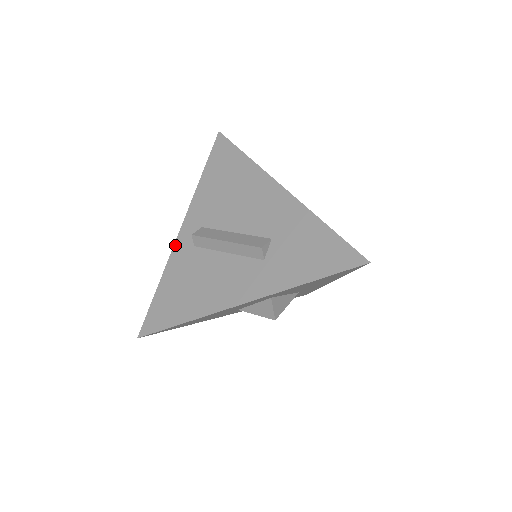
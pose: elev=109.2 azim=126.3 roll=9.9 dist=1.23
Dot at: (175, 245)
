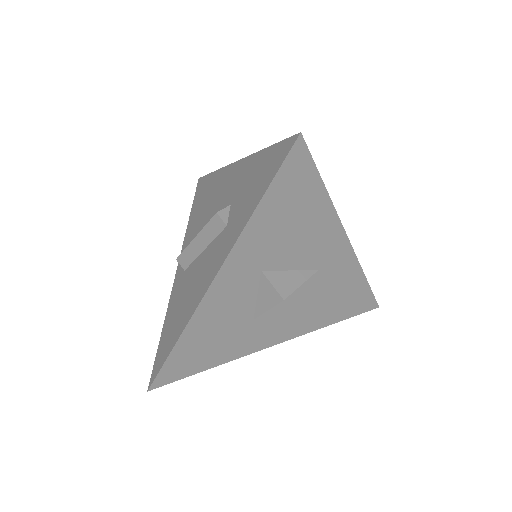
Dot at: (173, 284)
